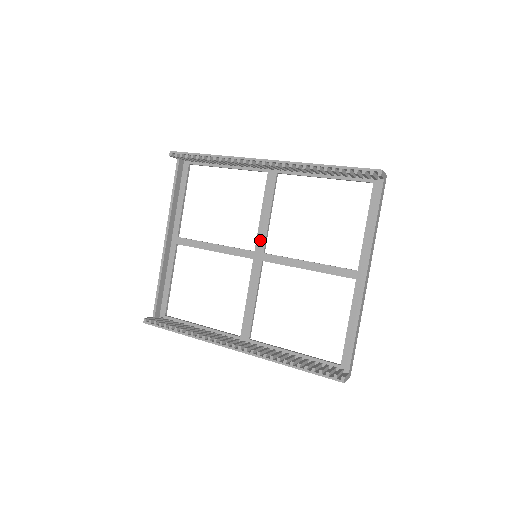
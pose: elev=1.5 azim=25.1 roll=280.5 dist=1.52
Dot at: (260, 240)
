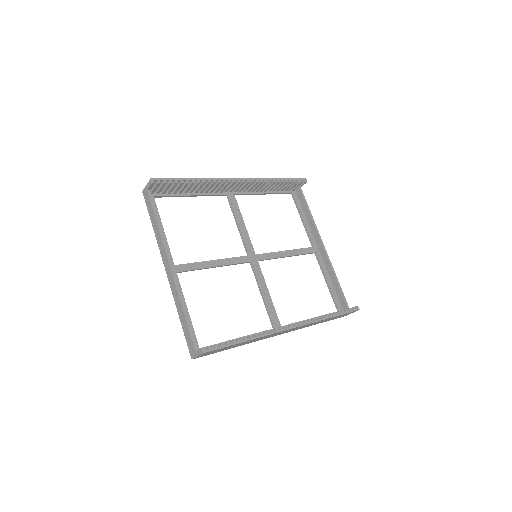
Dot at: (248, 245)
